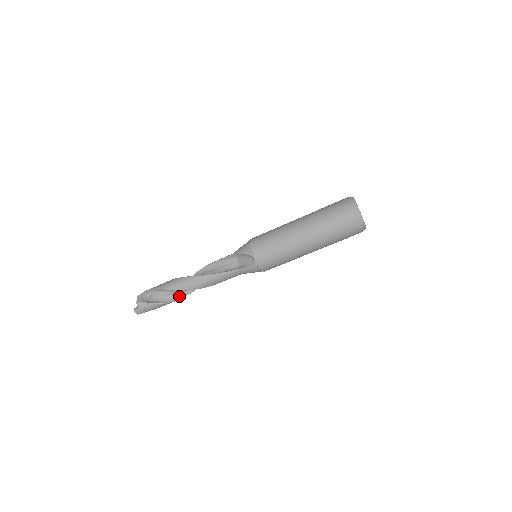
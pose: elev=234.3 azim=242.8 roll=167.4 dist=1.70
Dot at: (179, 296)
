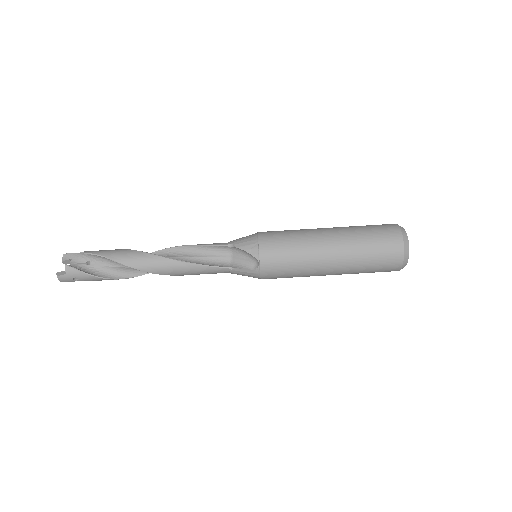
Dot at: (130, 274)
